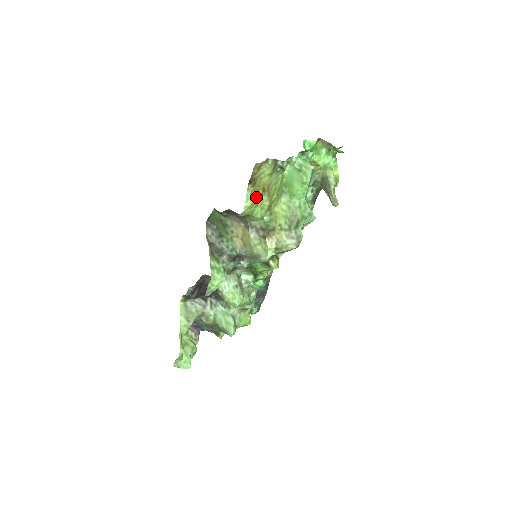
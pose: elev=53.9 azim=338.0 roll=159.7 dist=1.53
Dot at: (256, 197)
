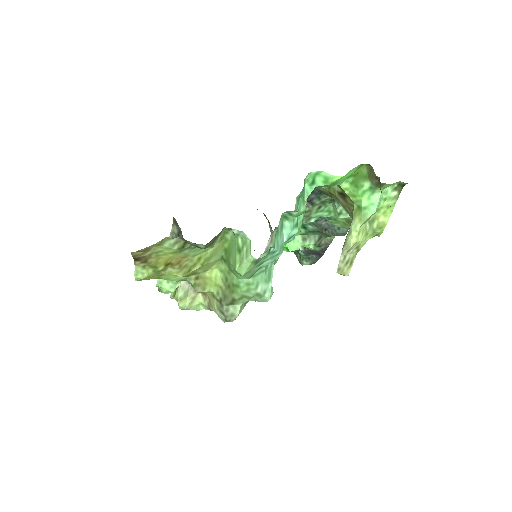
Dot at: (153, 271)
